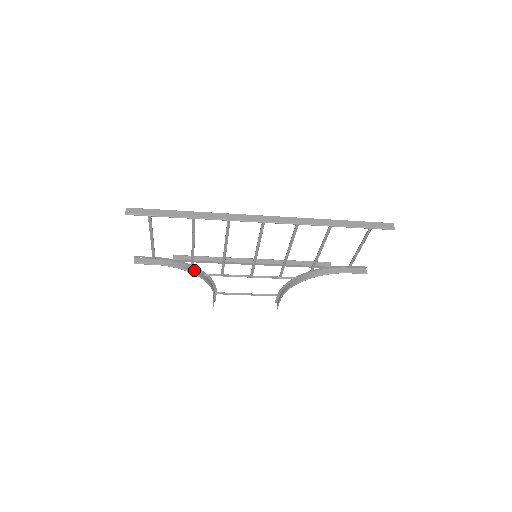
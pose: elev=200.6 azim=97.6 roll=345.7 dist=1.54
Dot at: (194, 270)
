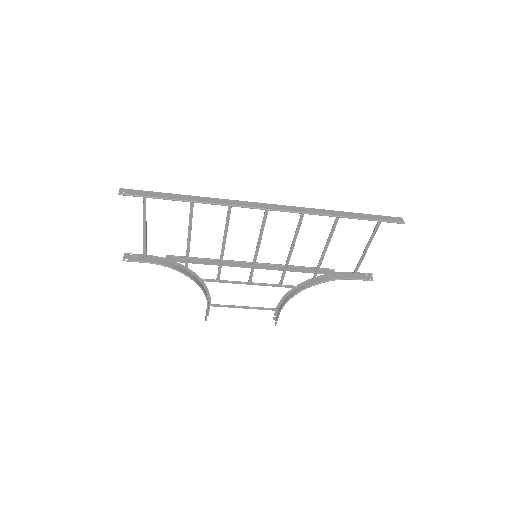
Dot at: (188, 273)
